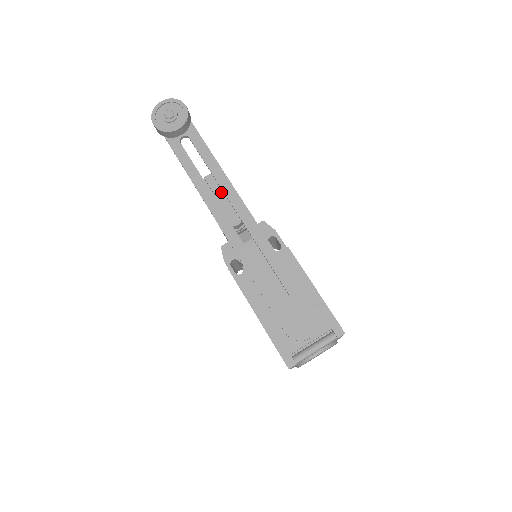
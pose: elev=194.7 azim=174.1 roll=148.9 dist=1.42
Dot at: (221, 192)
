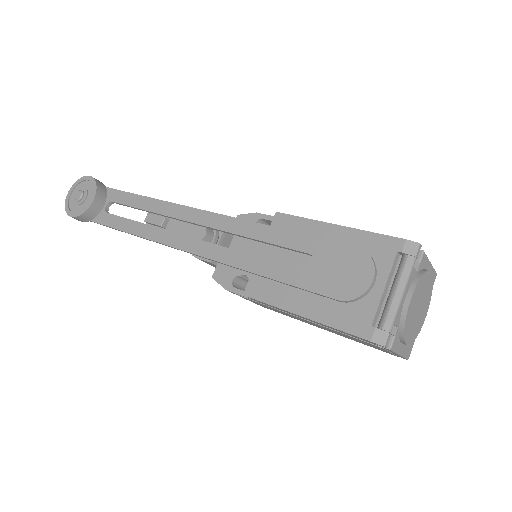
Dot at: (169, 220)
